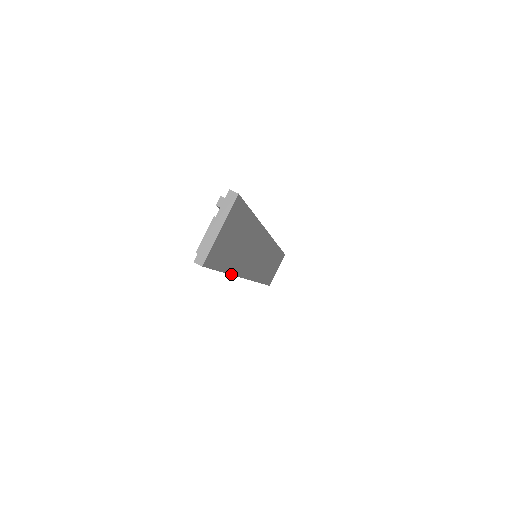
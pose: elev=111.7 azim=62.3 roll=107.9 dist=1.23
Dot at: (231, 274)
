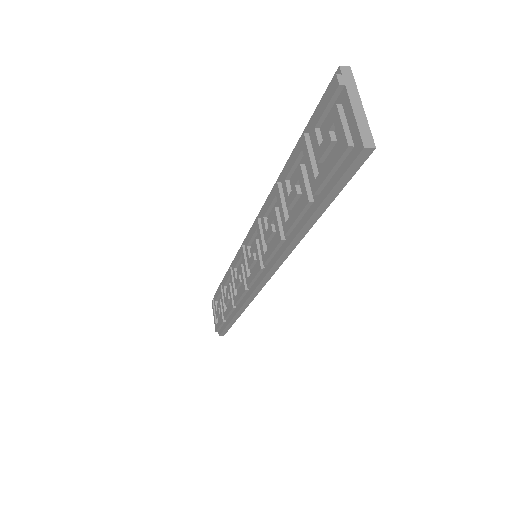
Dot at: (306, 233)
